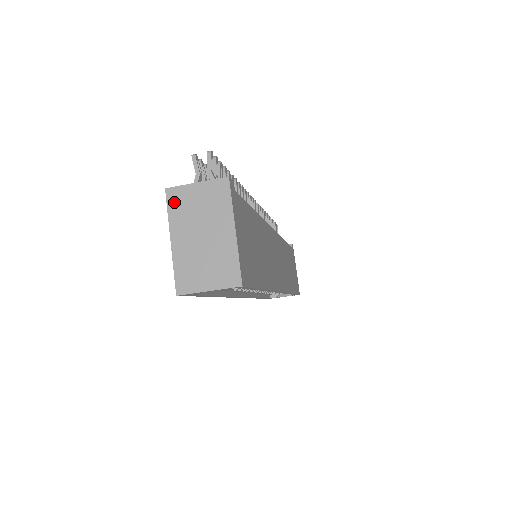
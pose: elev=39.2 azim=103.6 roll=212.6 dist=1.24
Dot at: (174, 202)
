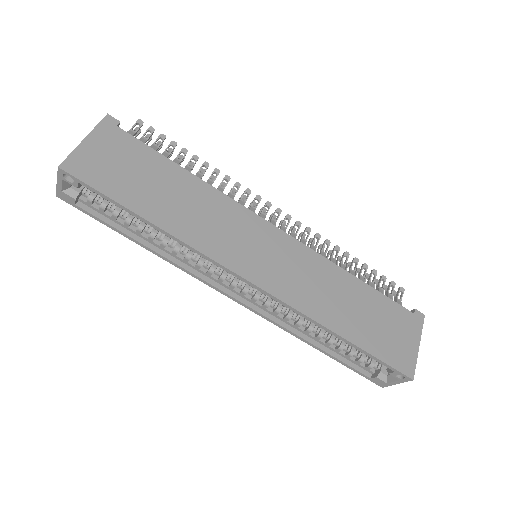
Dot at: occluded
